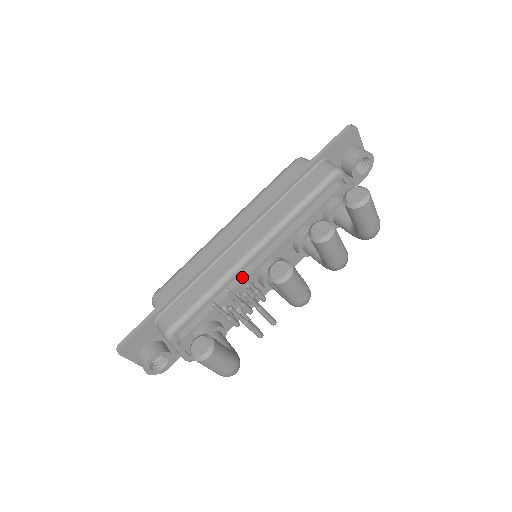
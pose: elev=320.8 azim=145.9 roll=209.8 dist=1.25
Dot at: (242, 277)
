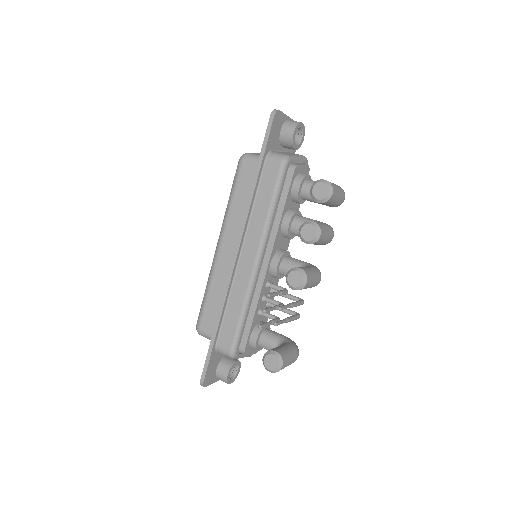
Dot at: (269, 296)
